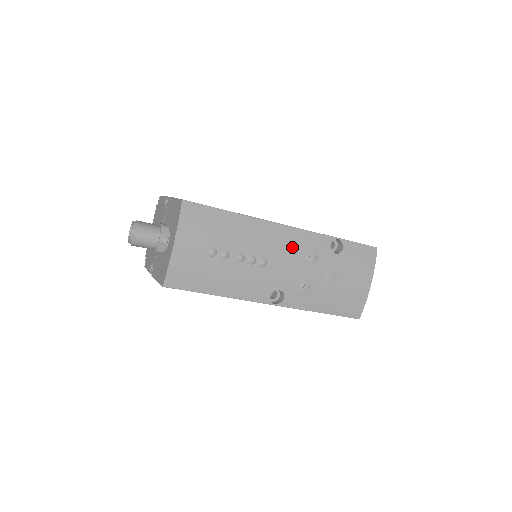
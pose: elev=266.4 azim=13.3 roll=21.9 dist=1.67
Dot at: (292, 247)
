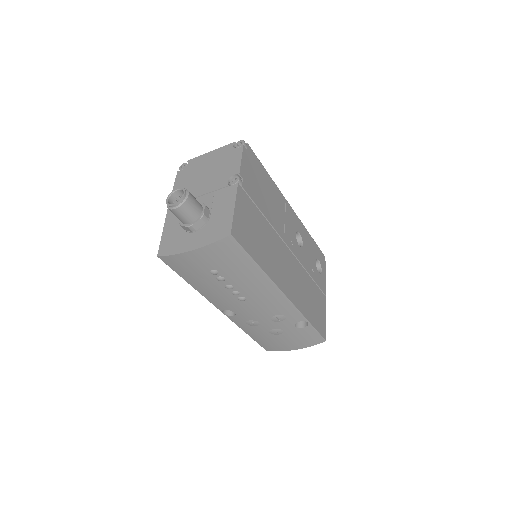
Dot at: (272, 306)
